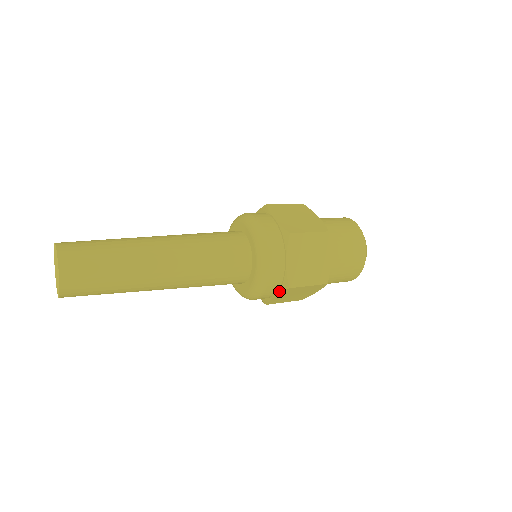
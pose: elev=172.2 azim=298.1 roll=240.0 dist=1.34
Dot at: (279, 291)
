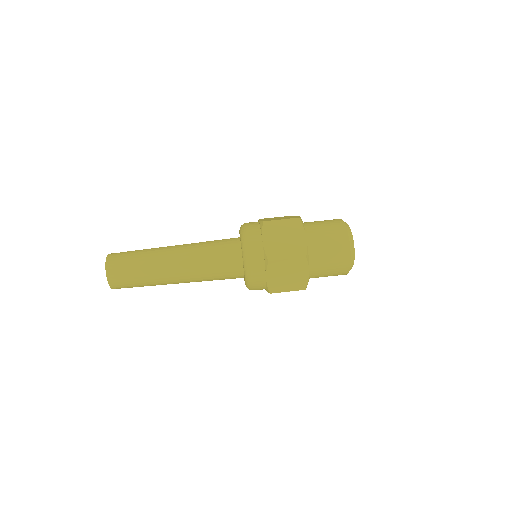
Dot at: occluded
